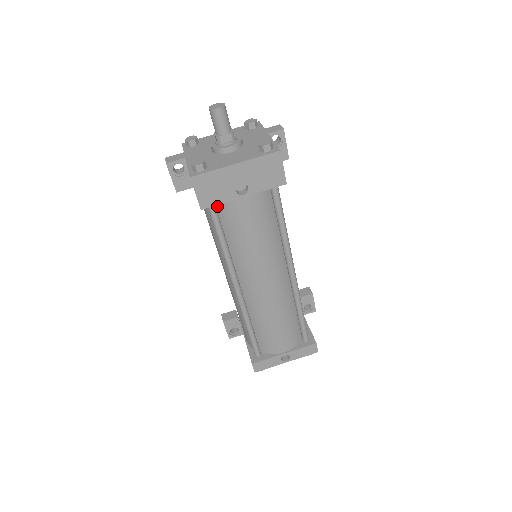
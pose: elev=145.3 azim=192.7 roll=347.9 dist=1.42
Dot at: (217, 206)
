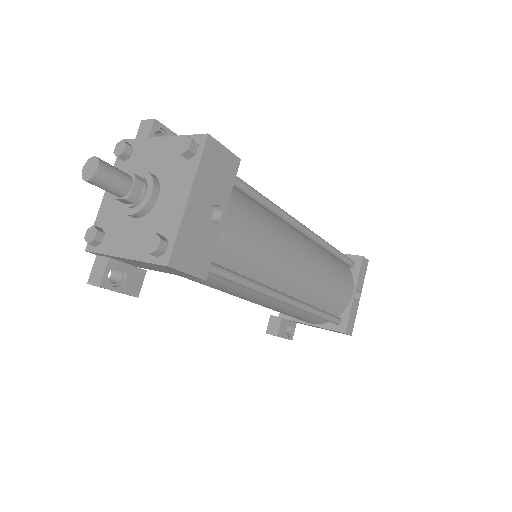
Dot at: occluded
